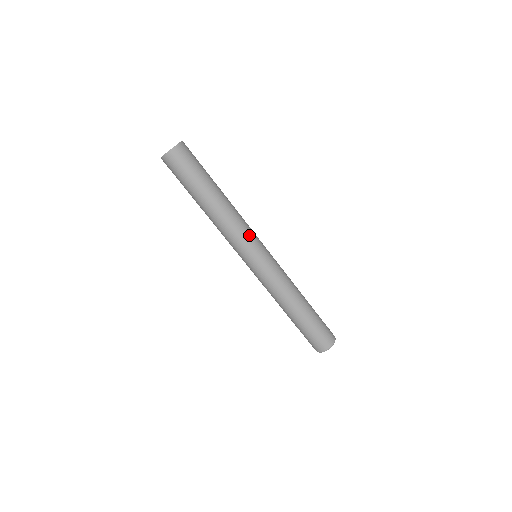
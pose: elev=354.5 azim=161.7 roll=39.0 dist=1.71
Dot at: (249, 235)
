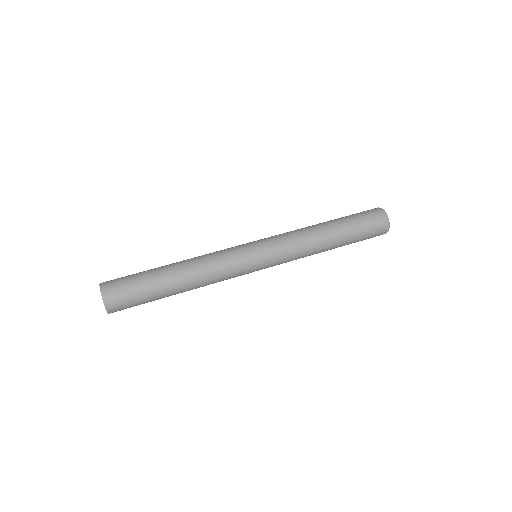
Dot at: (234, 270)
